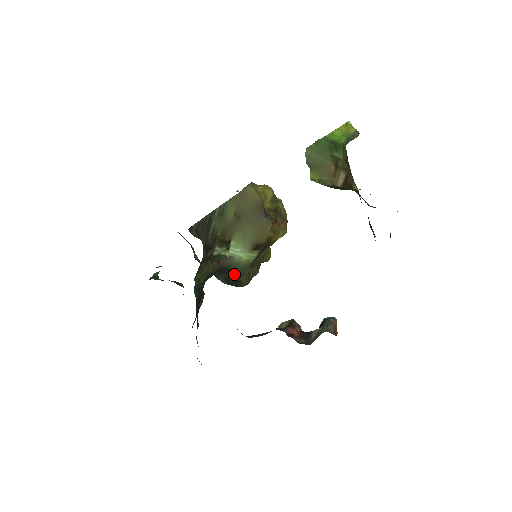
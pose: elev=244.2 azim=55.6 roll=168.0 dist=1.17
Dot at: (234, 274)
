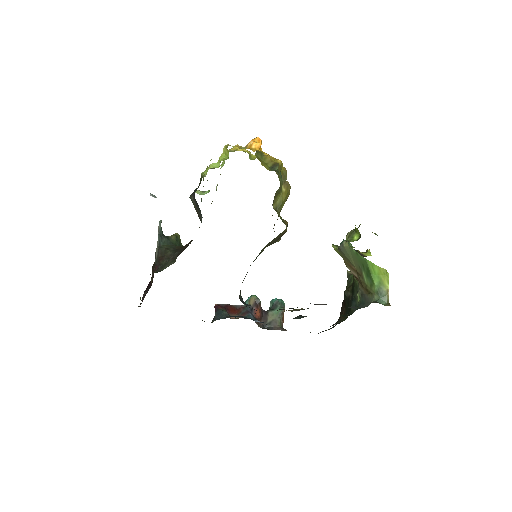
Dot at: occluded
